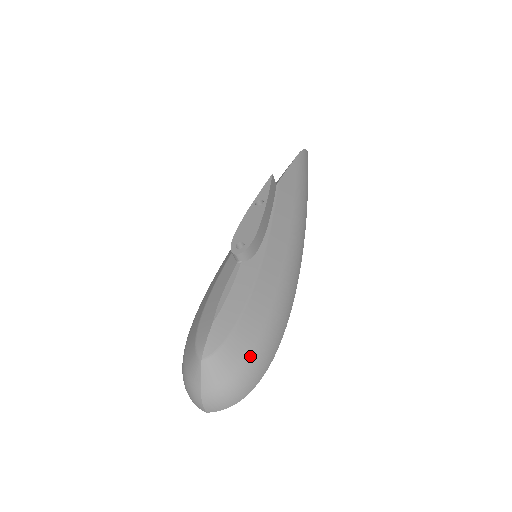
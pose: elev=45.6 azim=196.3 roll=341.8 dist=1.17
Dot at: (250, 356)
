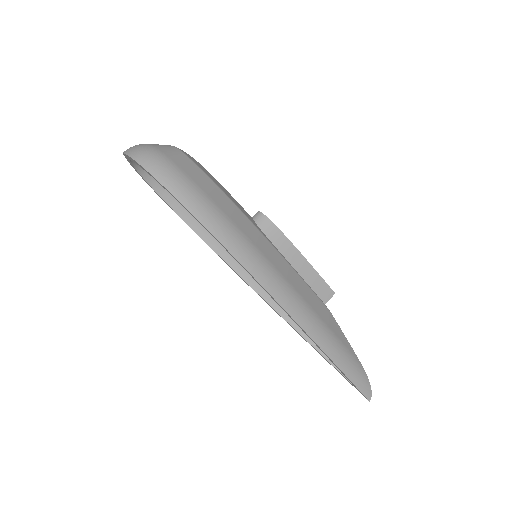
Dot at: (180, 169)
